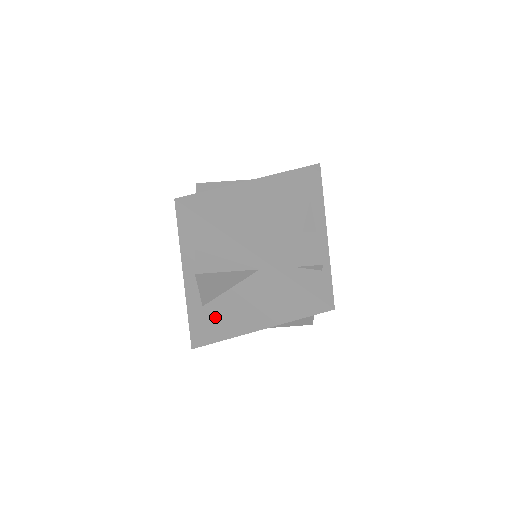
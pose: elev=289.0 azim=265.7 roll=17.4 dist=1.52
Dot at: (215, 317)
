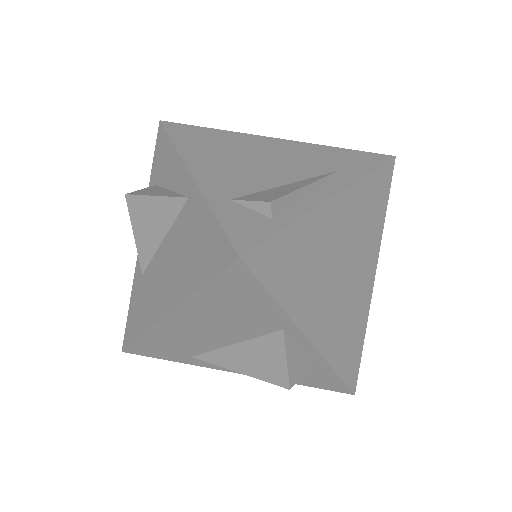
Dot at: (146, 292)
